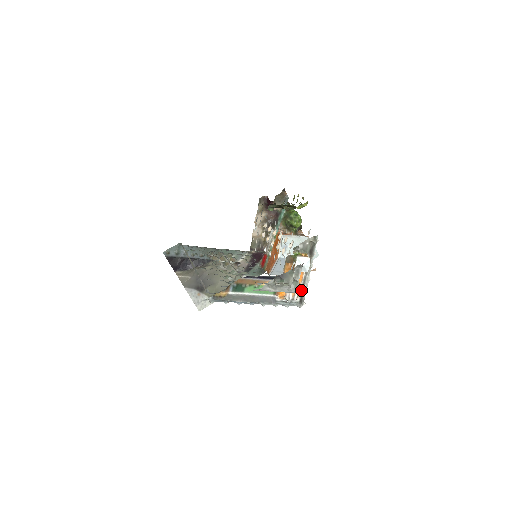
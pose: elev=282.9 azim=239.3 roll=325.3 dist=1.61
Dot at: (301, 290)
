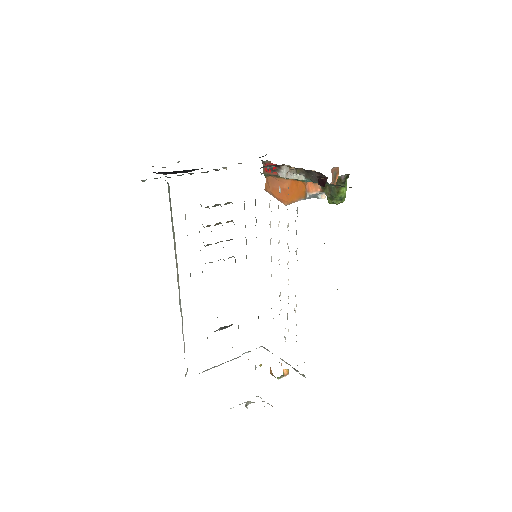
Dot at: (269, 351)
